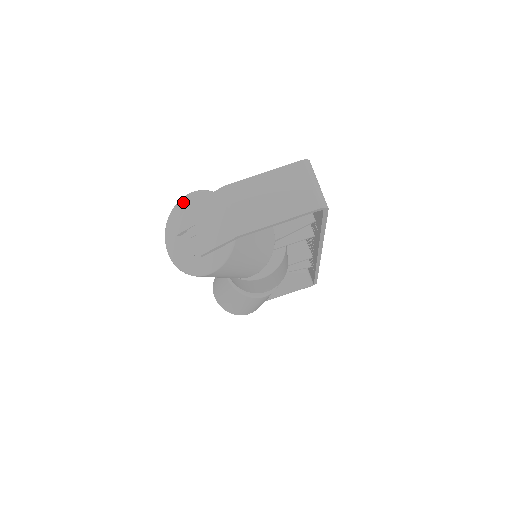
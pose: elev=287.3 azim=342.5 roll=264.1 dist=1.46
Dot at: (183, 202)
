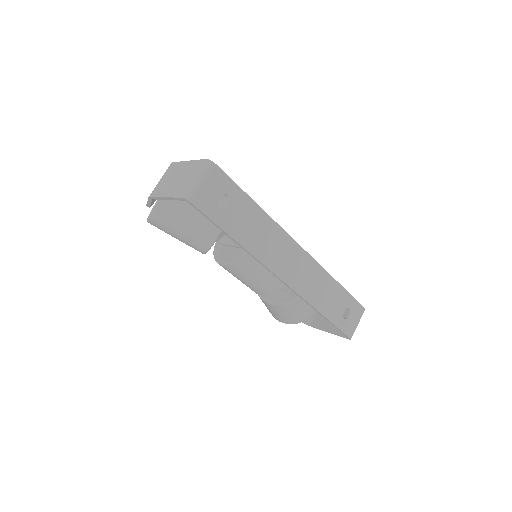
Dot at: occluded
